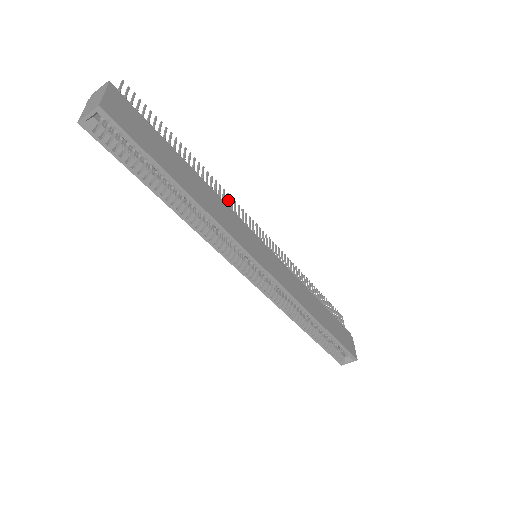
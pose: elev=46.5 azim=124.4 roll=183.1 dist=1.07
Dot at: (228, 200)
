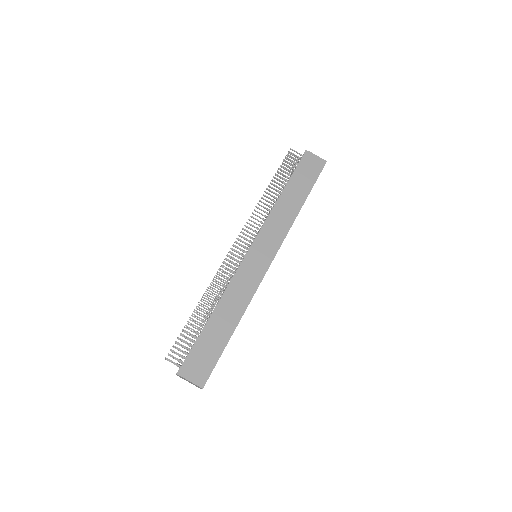
Dot at: (223, 277)
